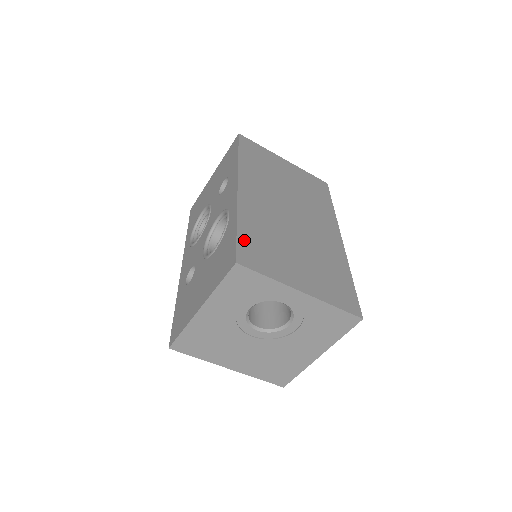
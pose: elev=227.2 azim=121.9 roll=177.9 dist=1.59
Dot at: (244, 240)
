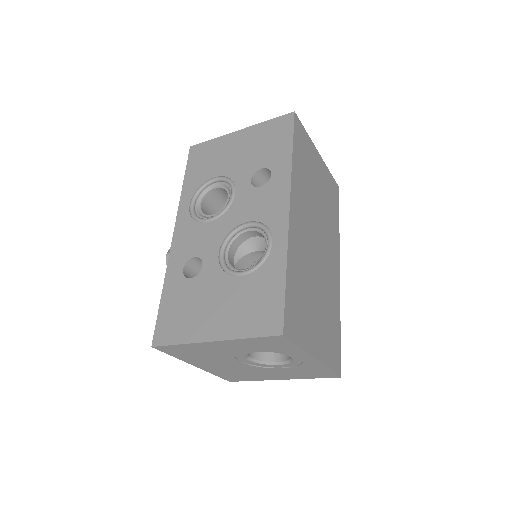
Dot at: (289, 298)
